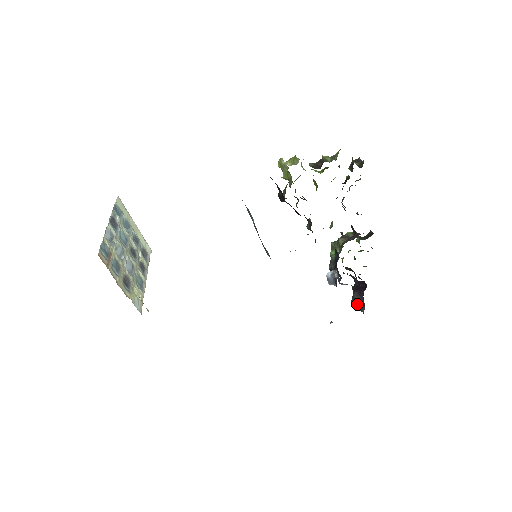
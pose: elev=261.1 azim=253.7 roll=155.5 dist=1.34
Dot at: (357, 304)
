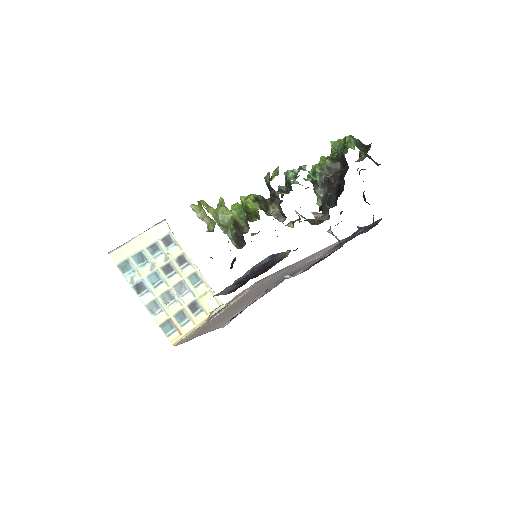
Dot at: occluded
